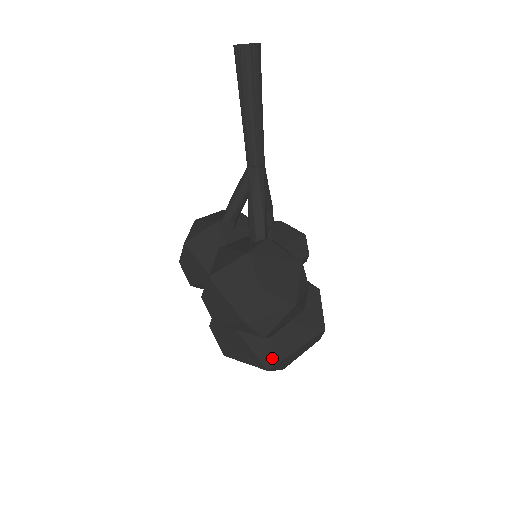
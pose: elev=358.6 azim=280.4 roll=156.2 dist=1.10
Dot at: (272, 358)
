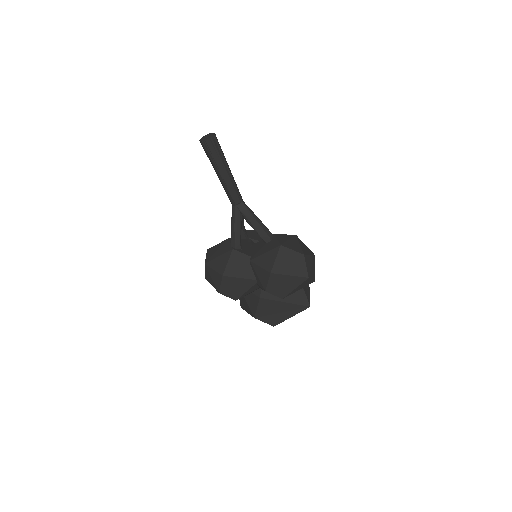
Dot at: (308, 299)
